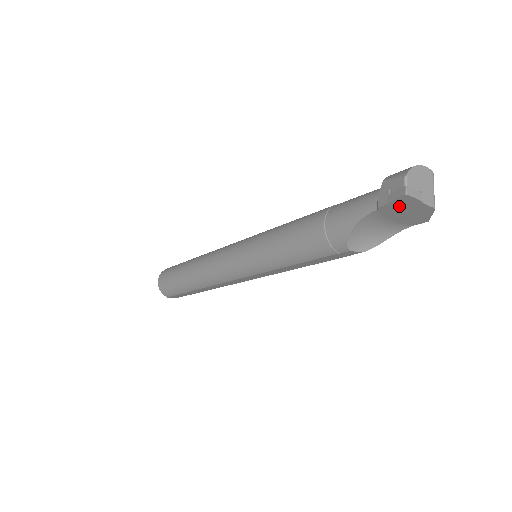
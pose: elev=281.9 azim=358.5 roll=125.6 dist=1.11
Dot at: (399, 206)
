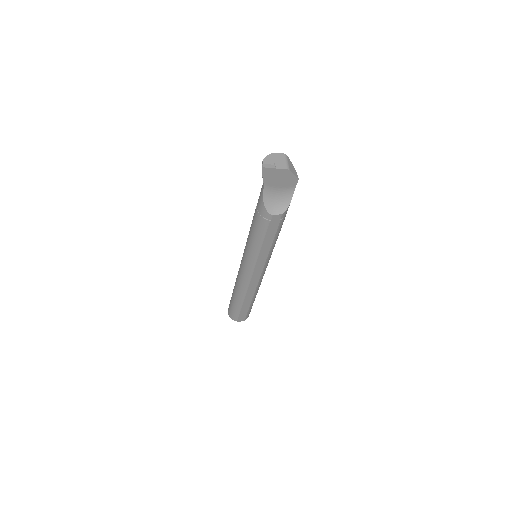
Dot at: (270, 176)
